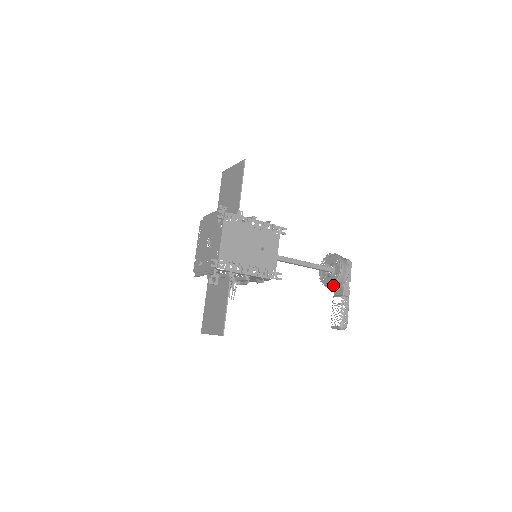
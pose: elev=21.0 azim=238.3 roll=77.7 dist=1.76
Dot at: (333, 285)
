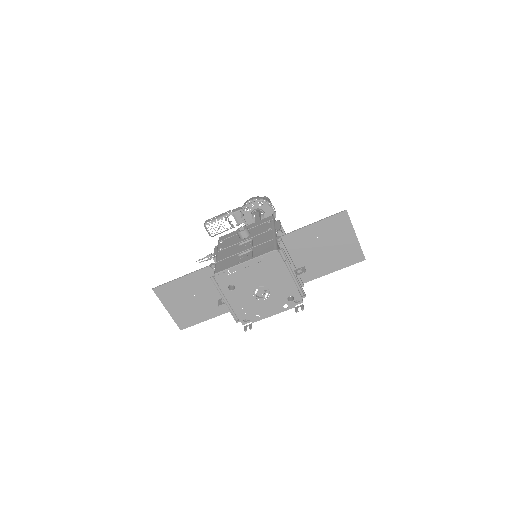
Dot at: occluded
